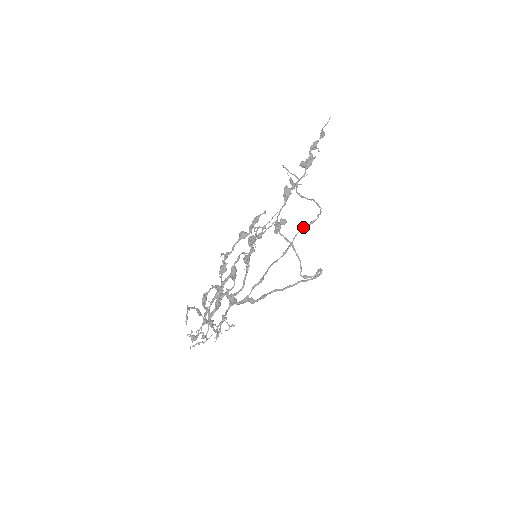
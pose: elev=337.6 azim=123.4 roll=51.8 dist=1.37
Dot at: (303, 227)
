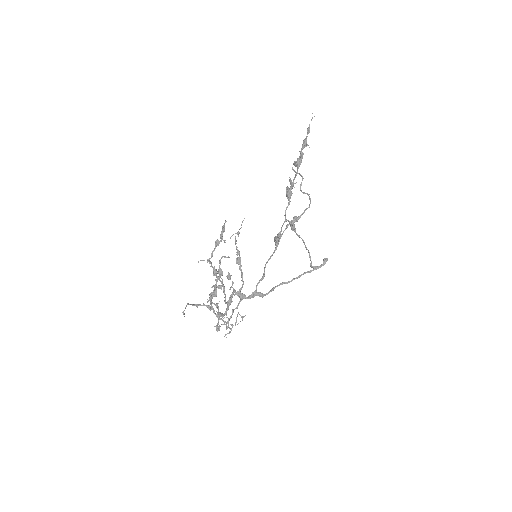
Dot at: occluded
